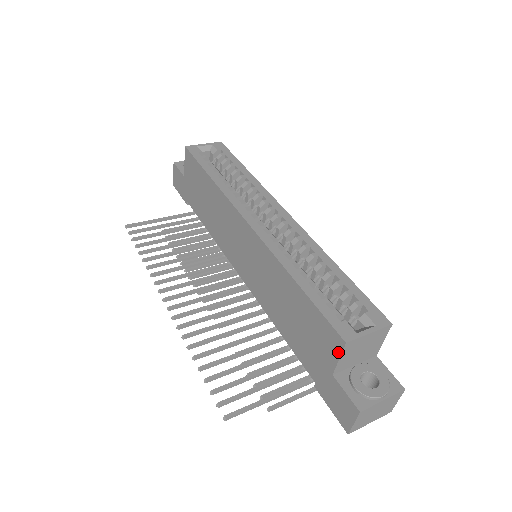
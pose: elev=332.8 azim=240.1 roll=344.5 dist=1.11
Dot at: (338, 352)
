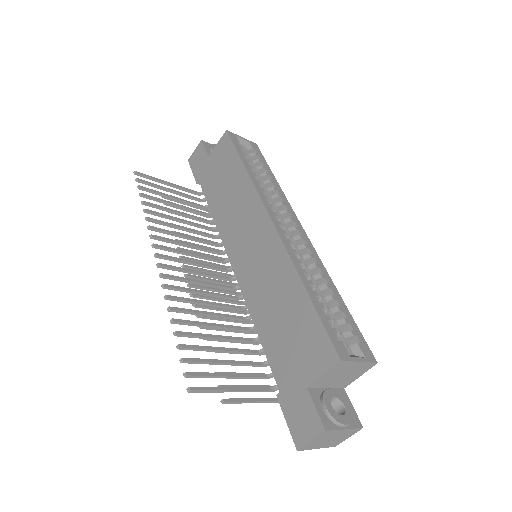
Dot at: (327, 367)
